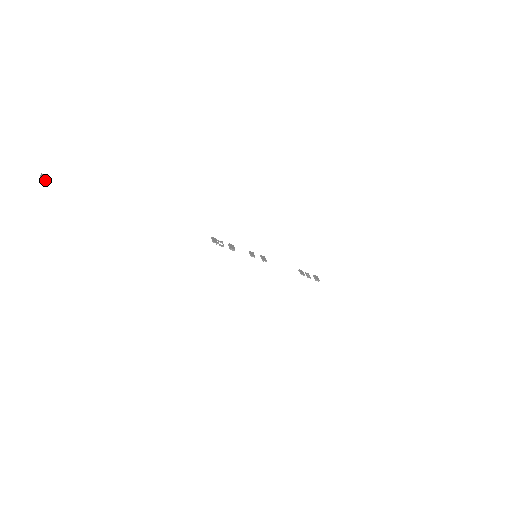
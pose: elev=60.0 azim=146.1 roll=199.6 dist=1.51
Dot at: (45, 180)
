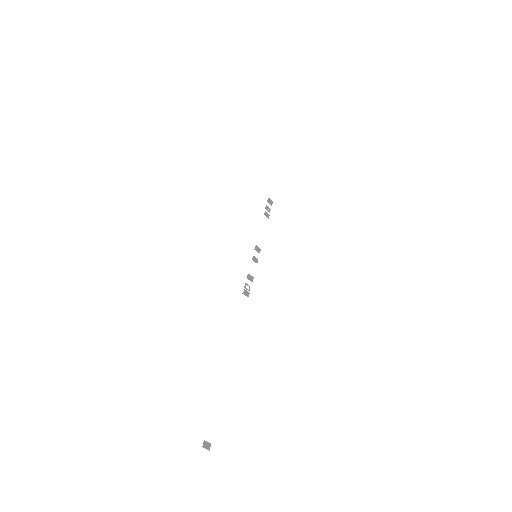
Dot at: (210, 446)
